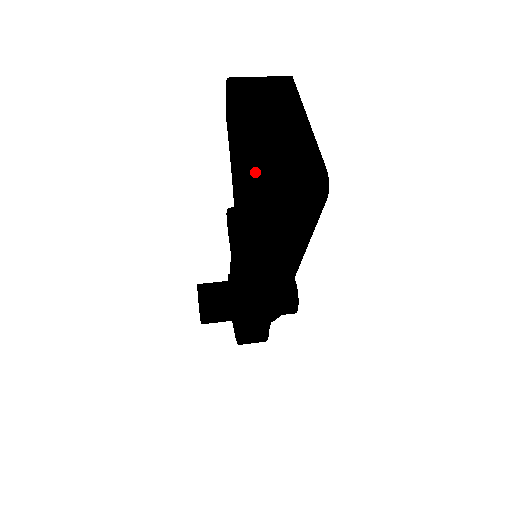
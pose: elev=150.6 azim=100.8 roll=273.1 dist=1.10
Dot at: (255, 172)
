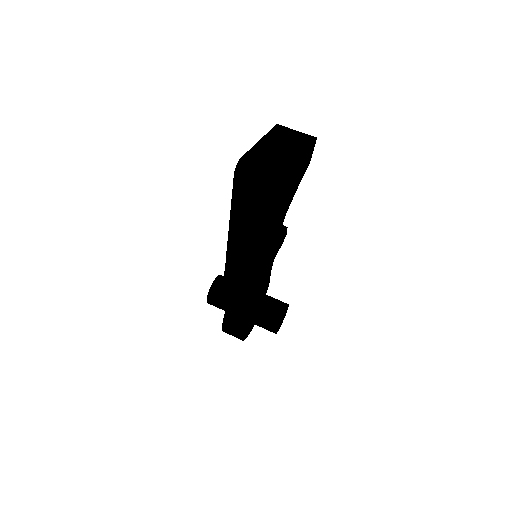
Dot at: (245, 158)
